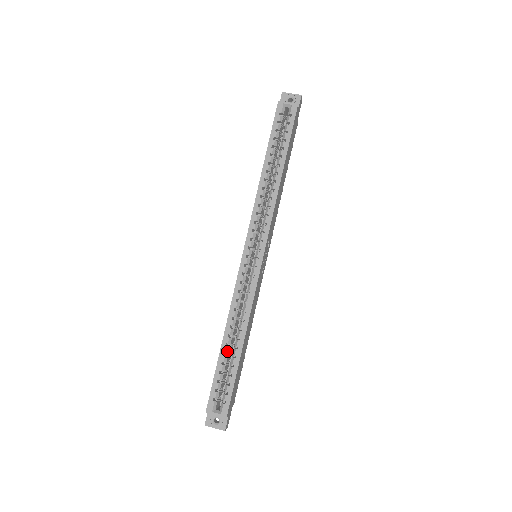
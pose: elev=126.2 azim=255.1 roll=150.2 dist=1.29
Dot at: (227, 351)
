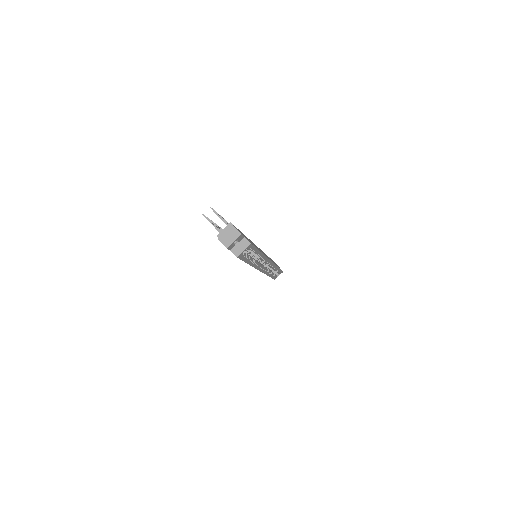
Dot at: occluded
